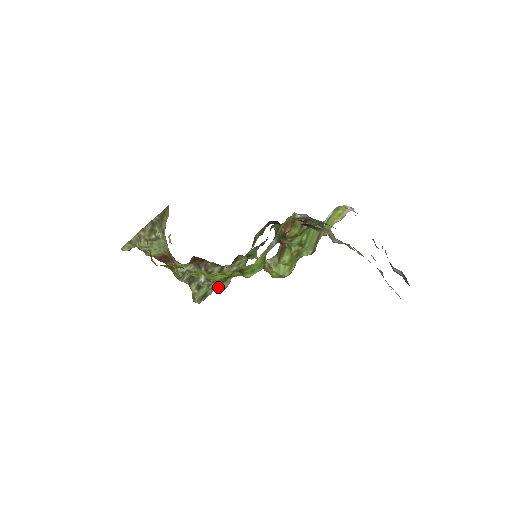
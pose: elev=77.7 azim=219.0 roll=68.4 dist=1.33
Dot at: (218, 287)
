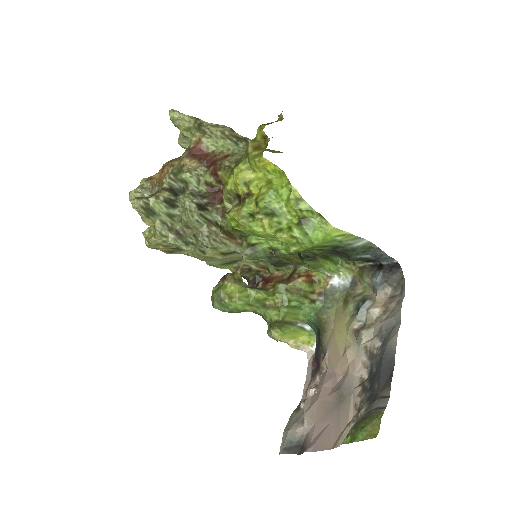
Dot at: (165, 229)
